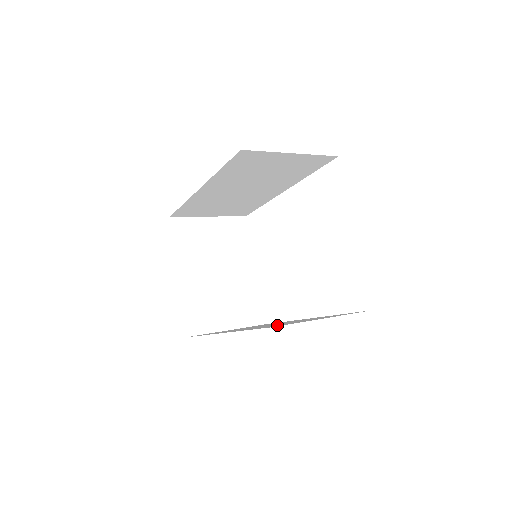
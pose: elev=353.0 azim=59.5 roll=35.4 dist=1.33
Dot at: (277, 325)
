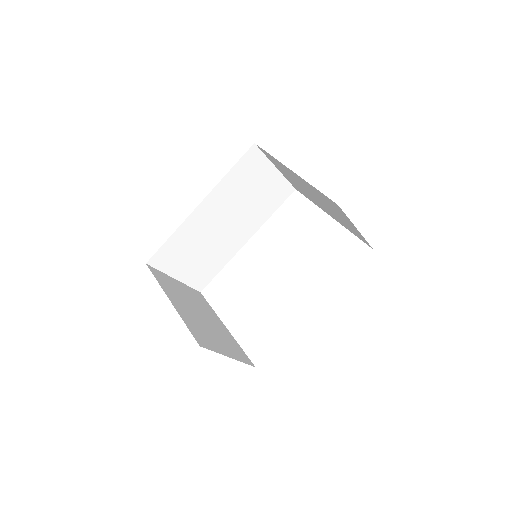
Dot at: occluded
